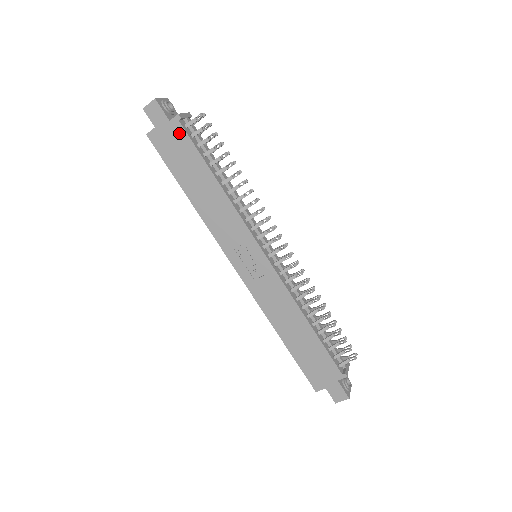
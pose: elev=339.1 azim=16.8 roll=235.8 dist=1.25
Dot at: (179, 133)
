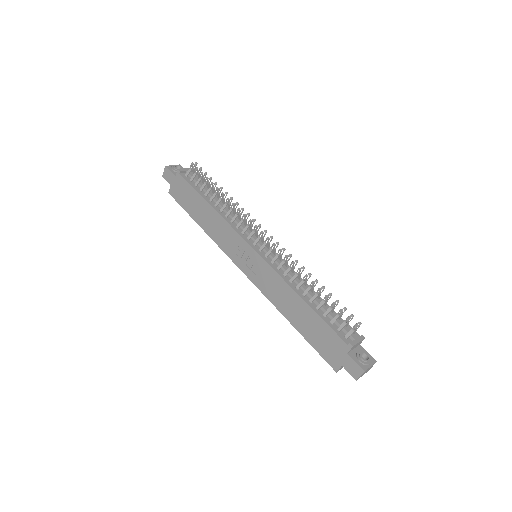
Dot at: (182, 182)
